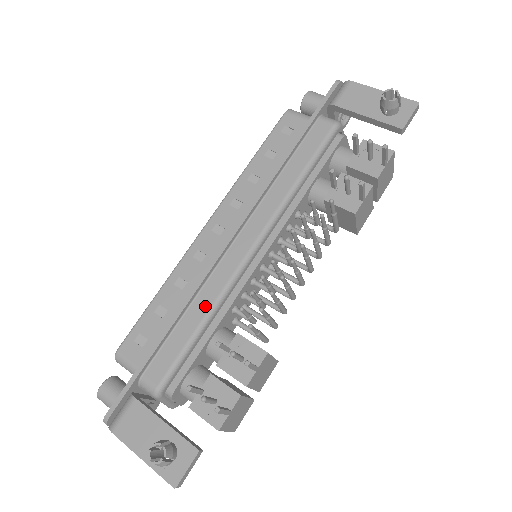
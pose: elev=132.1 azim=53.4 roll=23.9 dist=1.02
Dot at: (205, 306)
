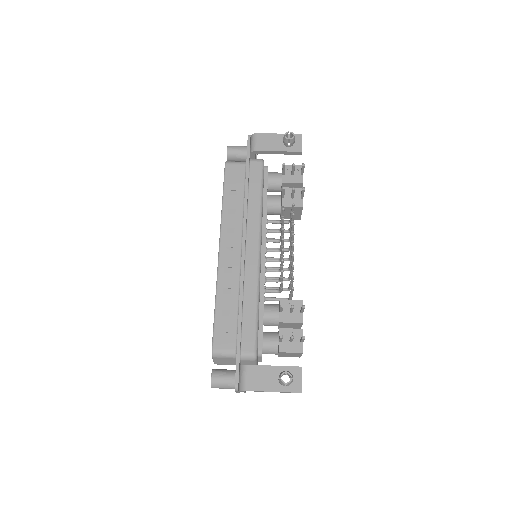
Dot at: (253, 295)
